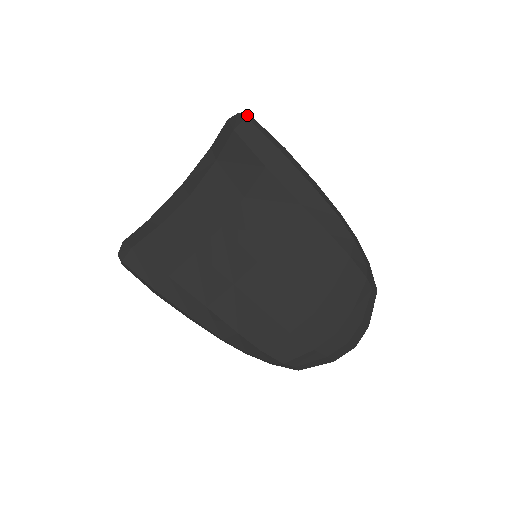
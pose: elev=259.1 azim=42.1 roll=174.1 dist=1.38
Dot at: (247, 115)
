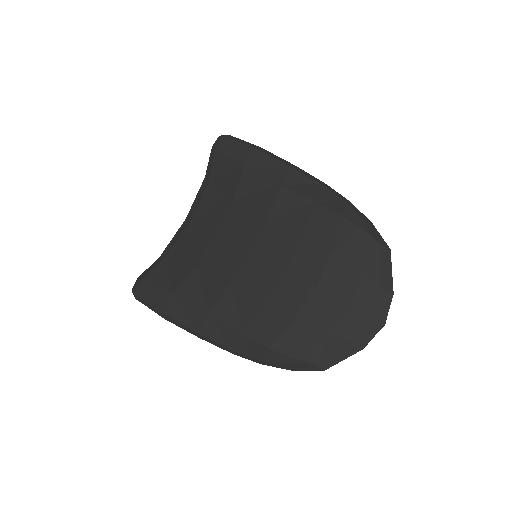
Dot at: (225, 135)
